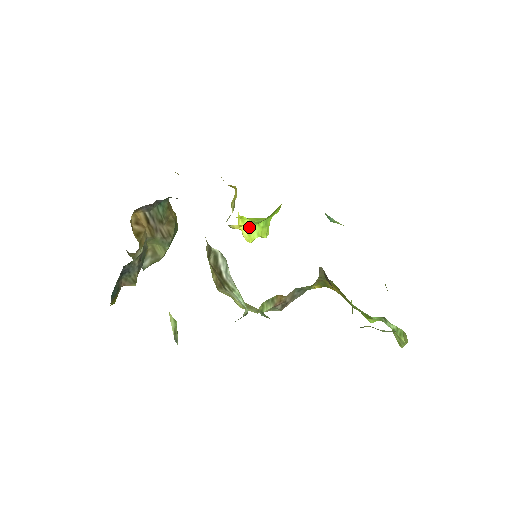
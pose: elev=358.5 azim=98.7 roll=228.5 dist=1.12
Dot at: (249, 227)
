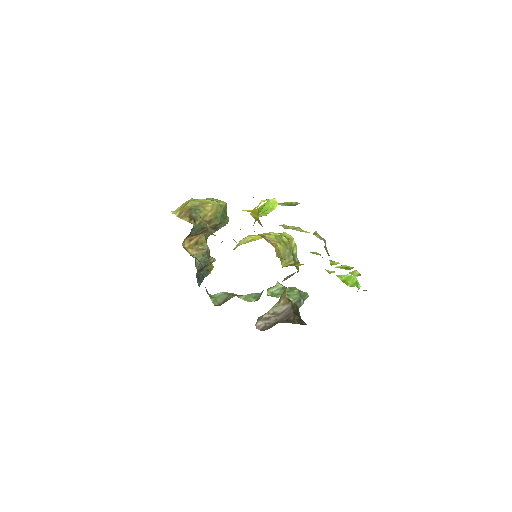
Dot at: occluded
